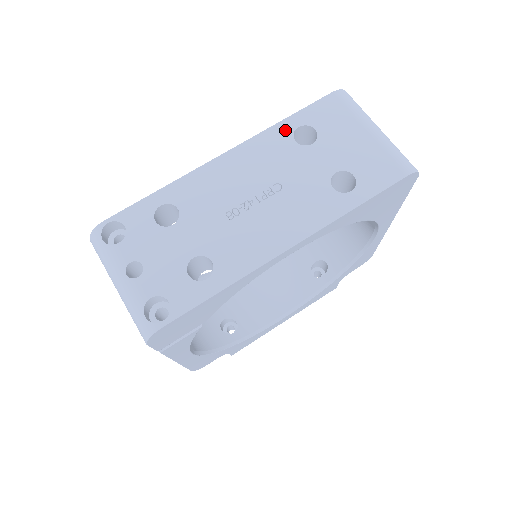
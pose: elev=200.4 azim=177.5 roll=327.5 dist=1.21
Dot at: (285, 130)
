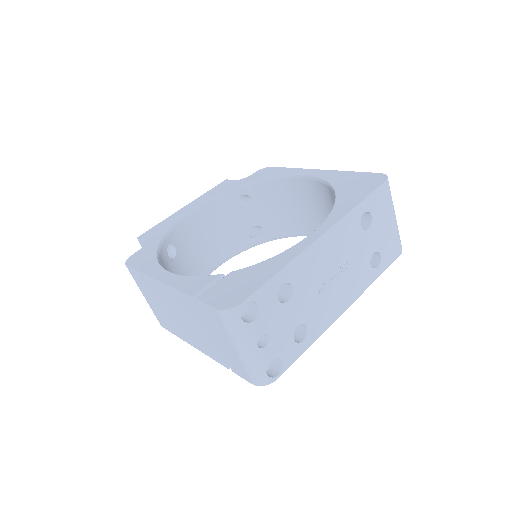
Dot at: (358, 215)
